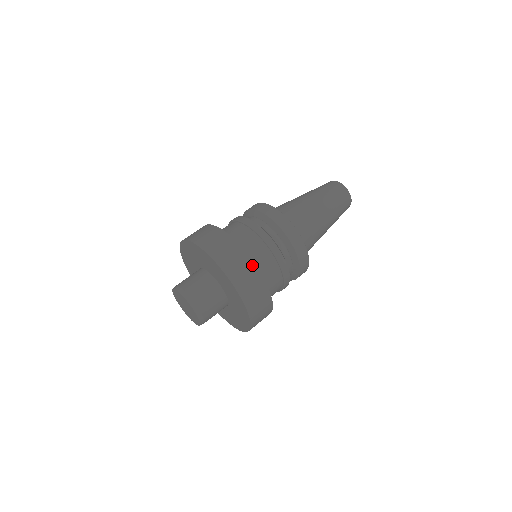
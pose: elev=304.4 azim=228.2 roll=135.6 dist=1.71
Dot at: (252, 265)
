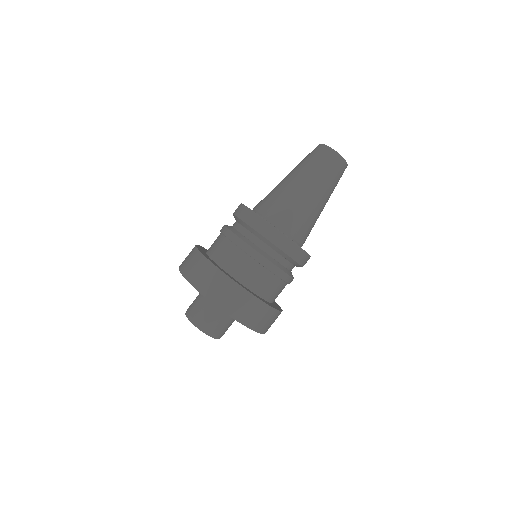
Dot at: (262, 305)
